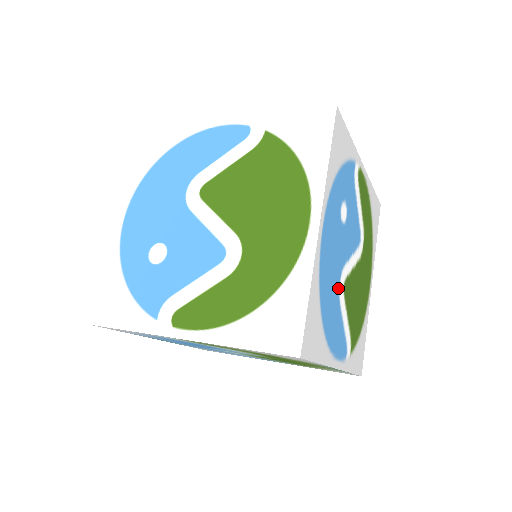
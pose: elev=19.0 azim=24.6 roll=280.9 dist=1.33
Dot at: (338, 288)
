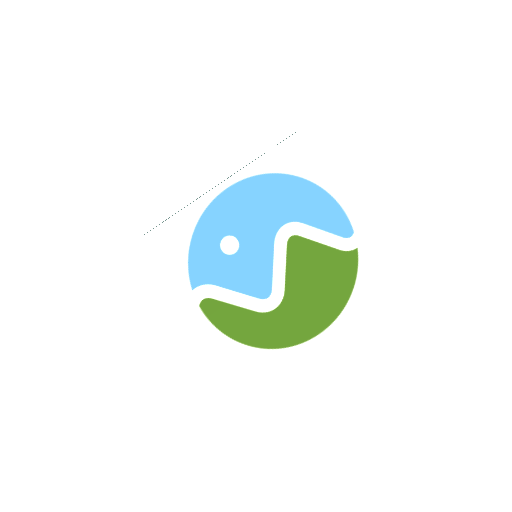
Dot at: occluded
